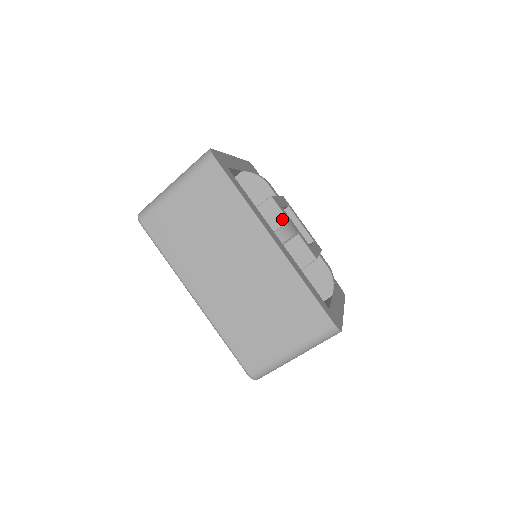
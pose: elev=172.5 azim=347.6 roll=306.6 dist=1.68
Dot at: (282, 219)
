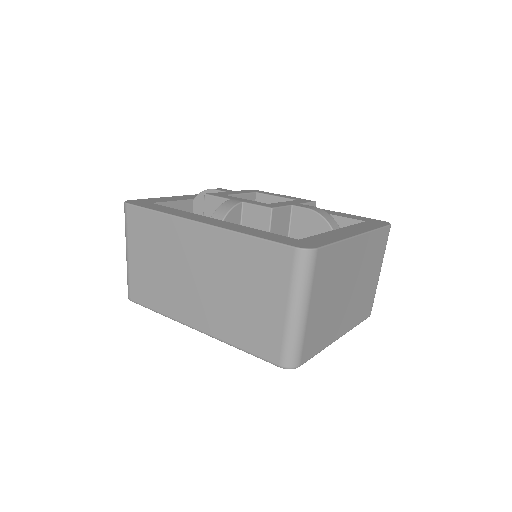
Dot at: occluded
